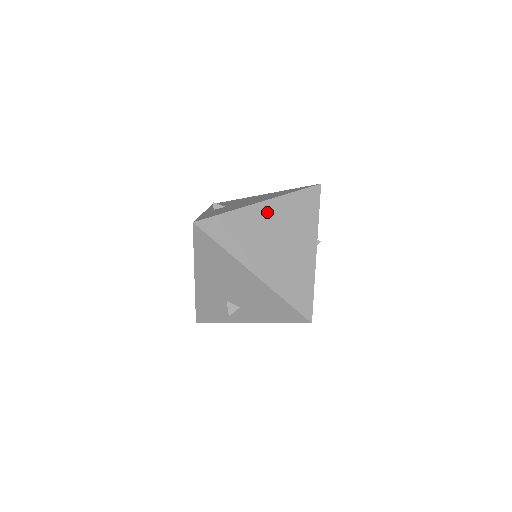
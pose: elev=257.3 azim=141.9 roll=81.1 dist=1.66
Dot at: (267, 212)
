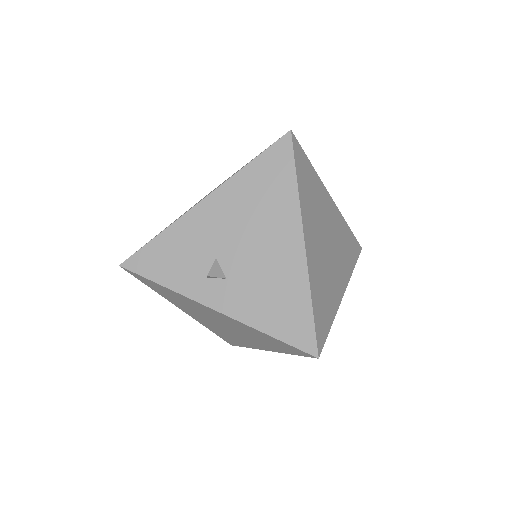
Dot at: (332, 211)
